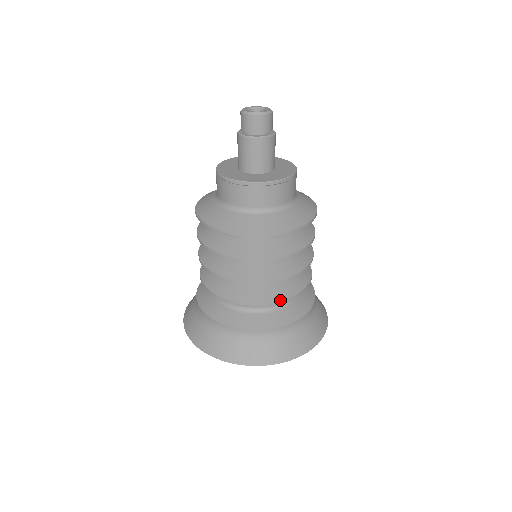
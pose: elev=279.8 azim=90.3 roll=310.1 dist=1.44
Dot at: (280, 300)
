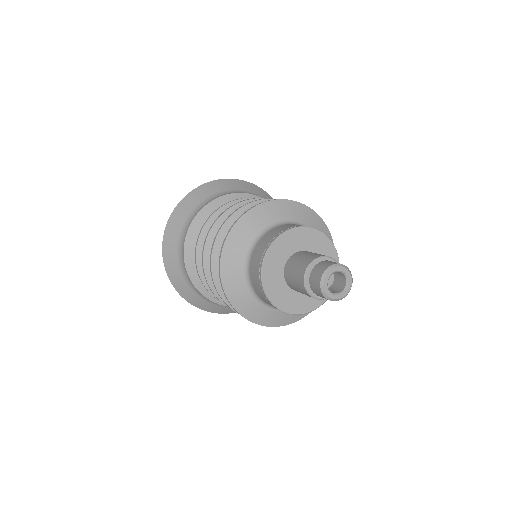
Dot at: occluded
